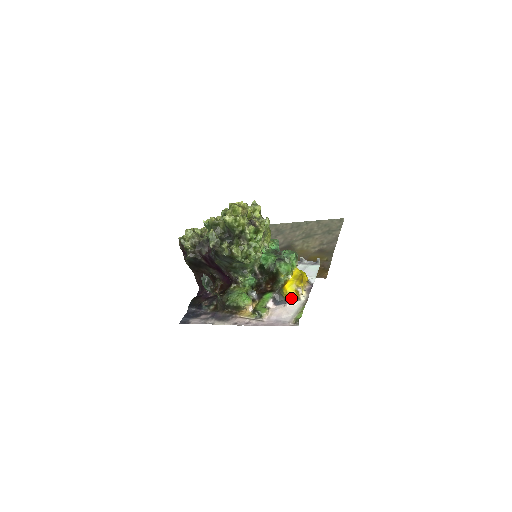
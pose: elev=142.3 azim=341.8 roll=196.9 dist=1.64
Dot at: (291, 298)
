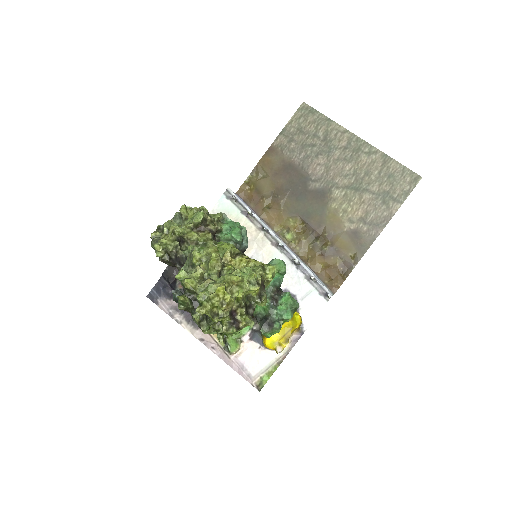
Dot at: occluded
